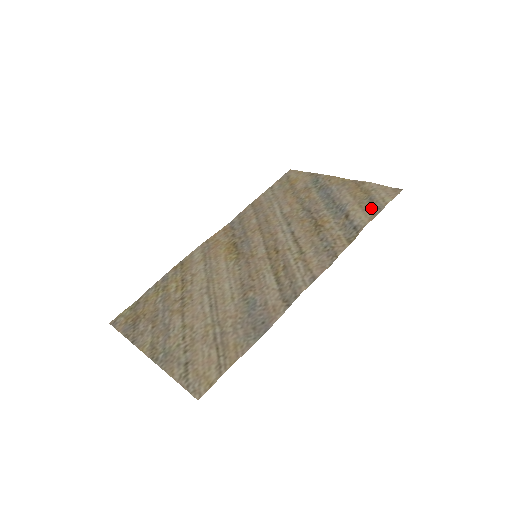
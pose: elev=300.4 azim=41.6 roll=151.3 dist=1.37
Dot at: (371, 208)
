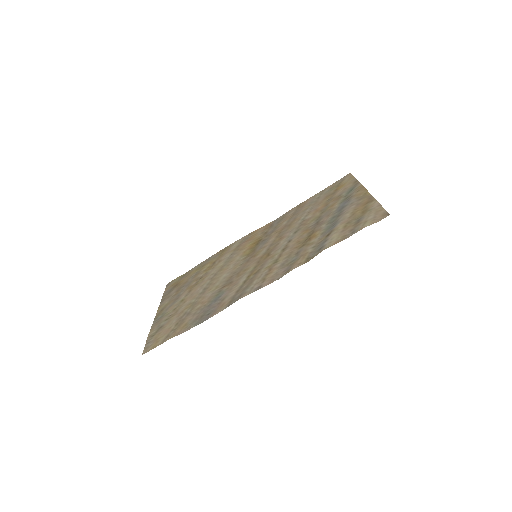
Dot at: (349, 230)
